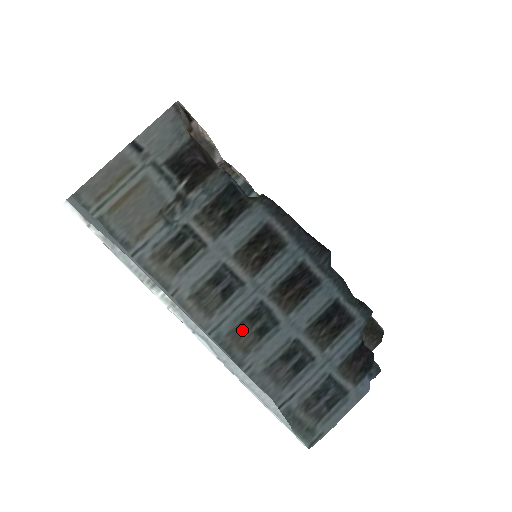
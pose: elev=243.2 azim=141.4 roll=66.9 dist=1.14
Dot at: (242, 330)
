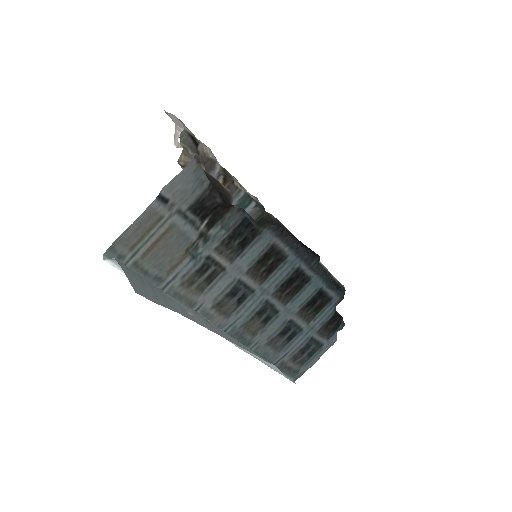
Dot at: (252, 323)
